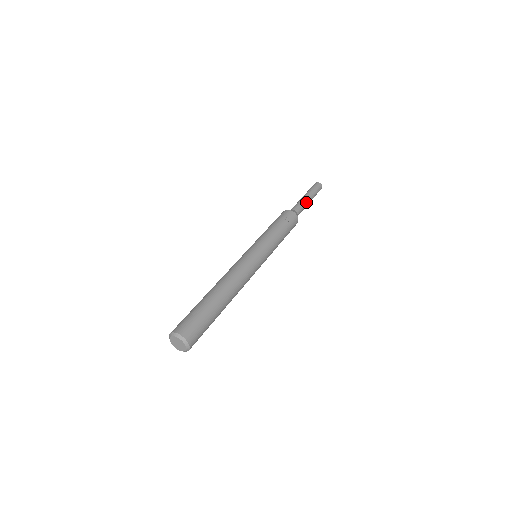
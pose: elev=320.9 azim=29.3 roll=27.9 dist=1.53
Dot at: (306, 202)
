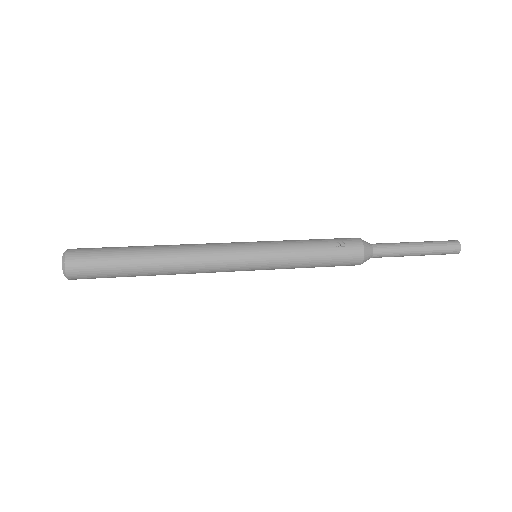
Dot at: (405, 248)
